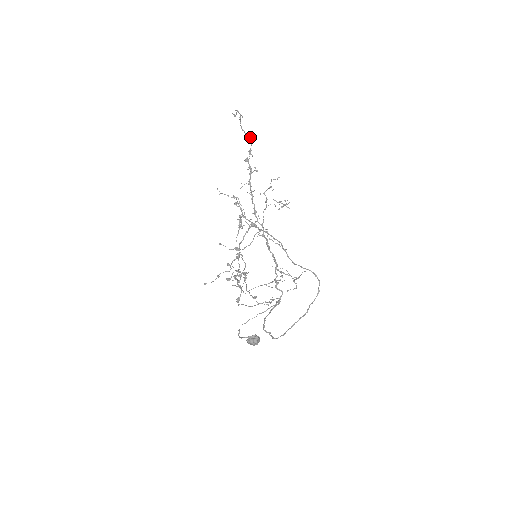
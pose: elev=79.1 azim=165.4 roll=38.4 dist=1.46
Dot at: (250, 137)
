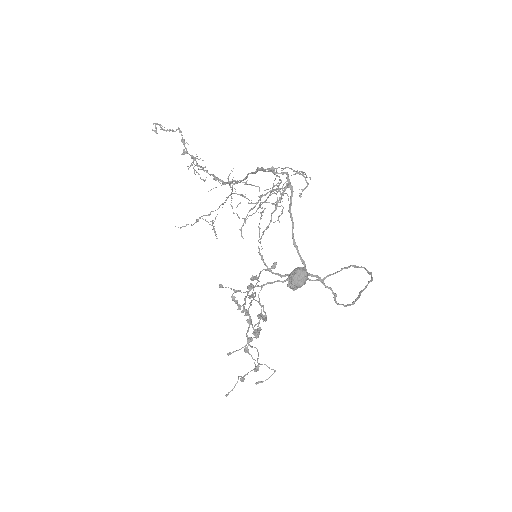
Dot at: (176, 129)
